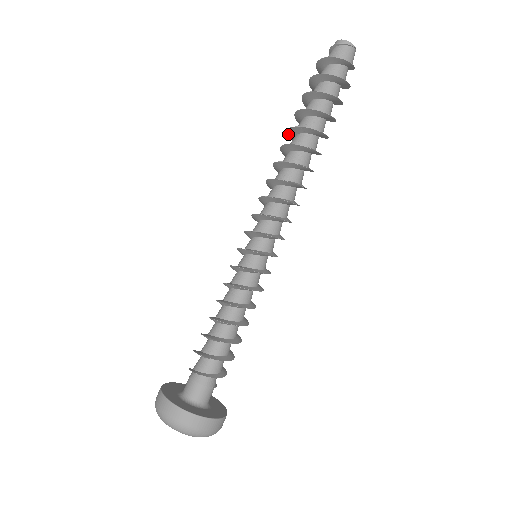
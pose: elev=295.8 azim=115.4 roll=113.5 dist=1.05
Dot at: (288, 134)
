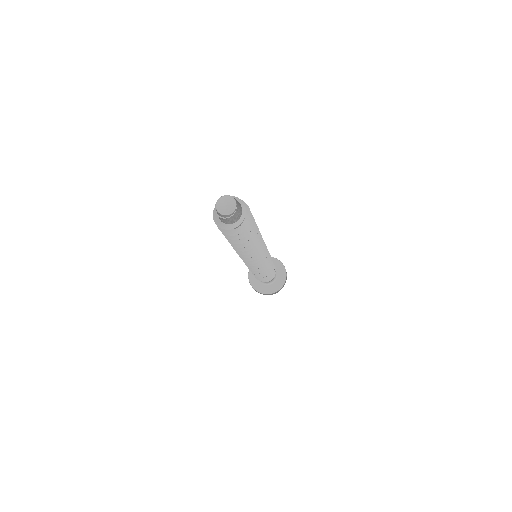
Dot at: occluded
